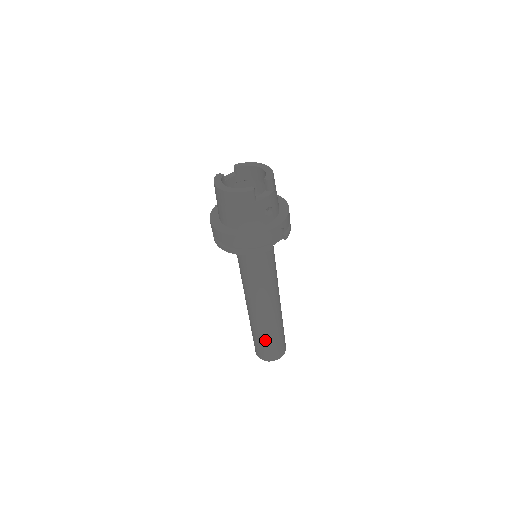
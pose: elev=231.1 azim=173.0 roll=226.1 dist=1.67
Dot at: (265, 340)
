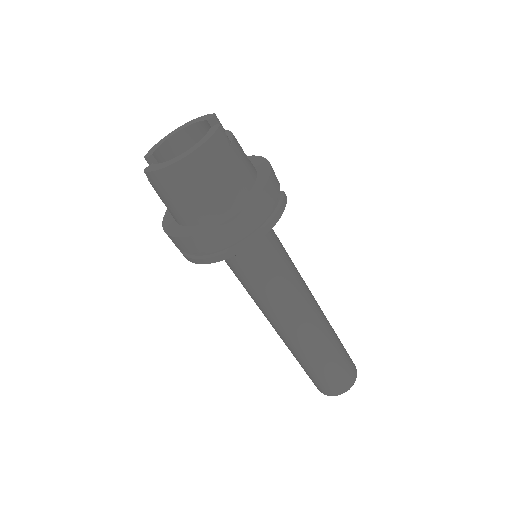
Dot at: (337, 356)
